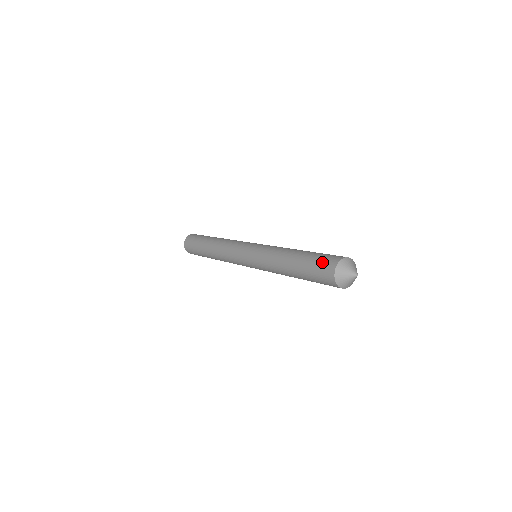
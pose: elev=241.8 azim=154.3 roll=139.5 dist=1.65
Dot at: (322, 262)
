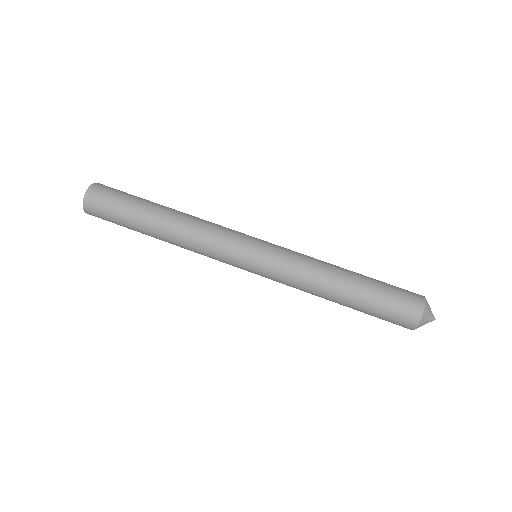
Dot at: (399, 306)
